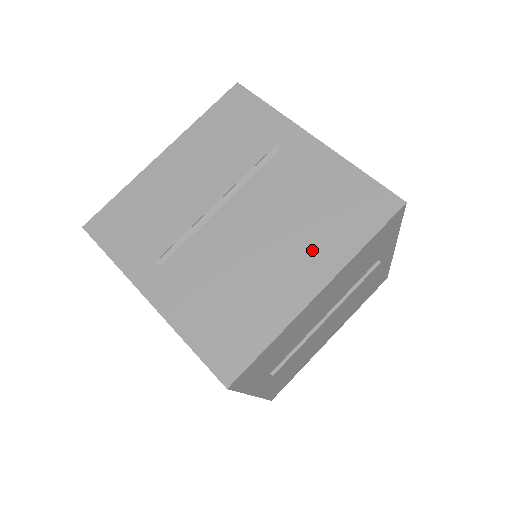
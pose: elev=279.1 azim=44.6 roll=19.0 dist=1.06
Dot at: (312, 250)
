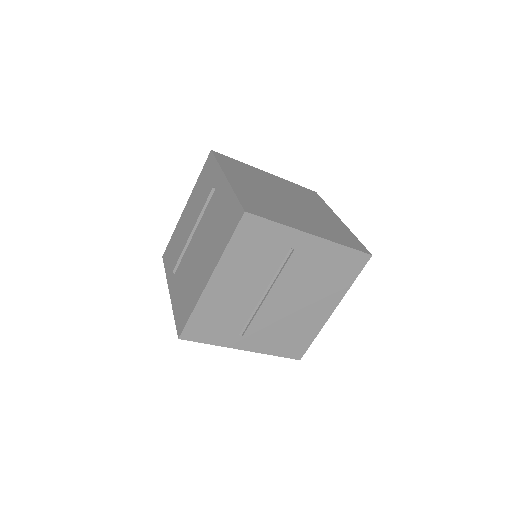
Dot at: (326, 296)
